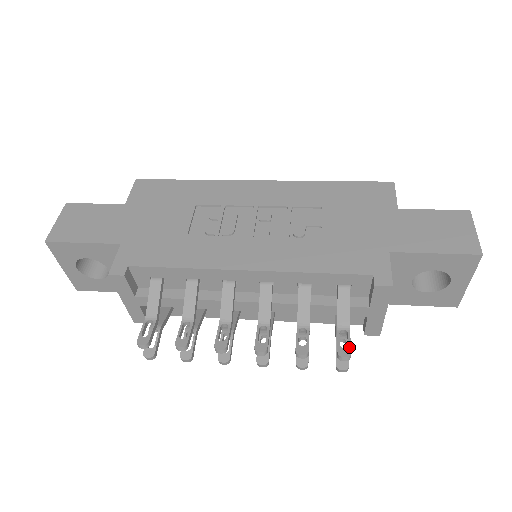
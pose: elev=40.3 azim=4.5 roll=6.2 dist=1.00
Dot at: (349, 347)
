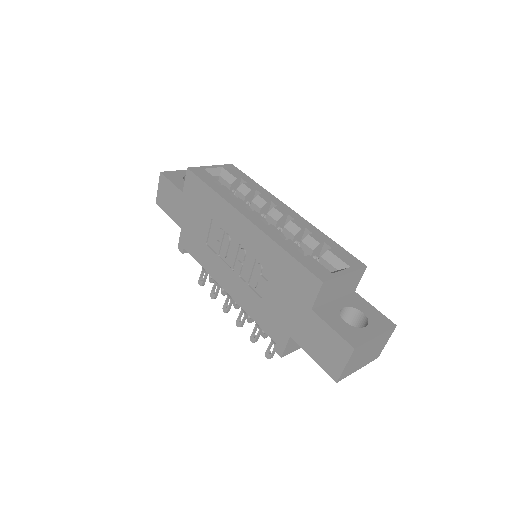
Dot at: (271, 355)
